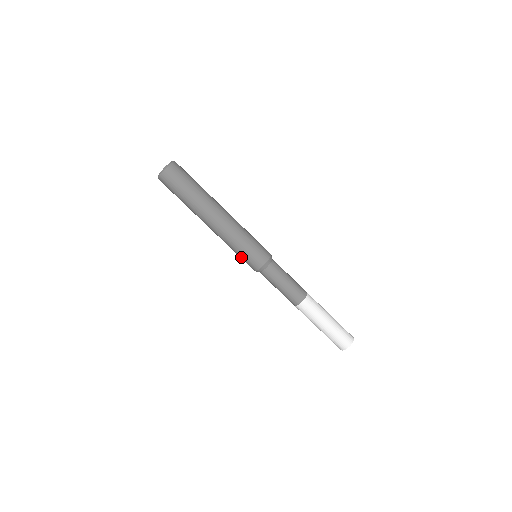
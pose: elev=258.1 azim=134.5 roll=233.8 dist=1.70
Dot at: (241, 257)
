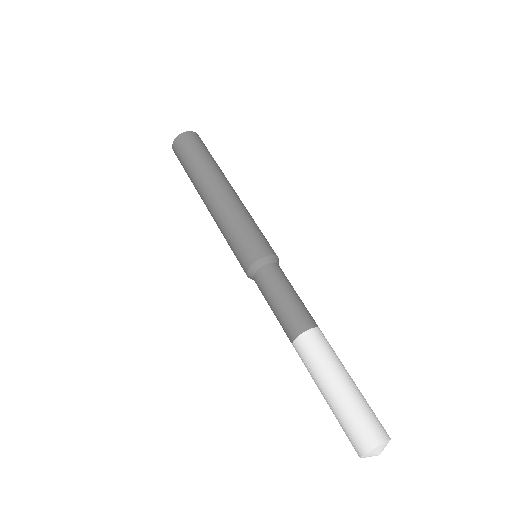
Dot at: (235, 245)
